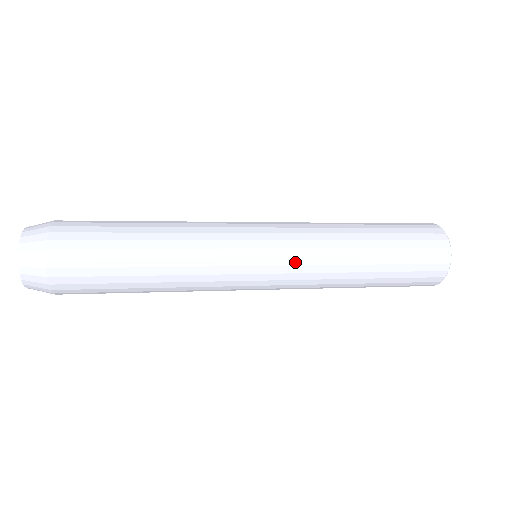
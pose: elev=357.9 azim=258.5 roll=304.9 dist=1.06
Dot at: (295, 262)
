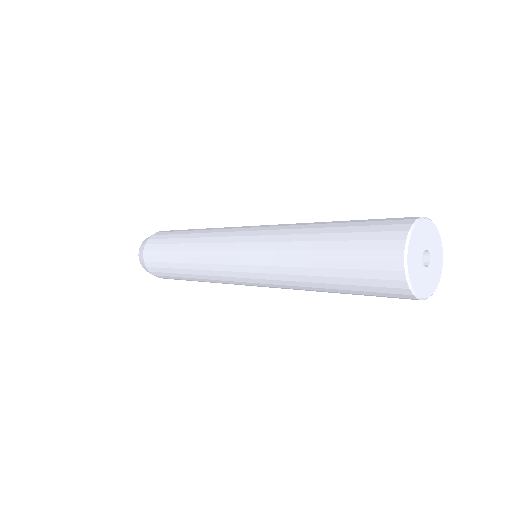
Dot at: (254, 255)
